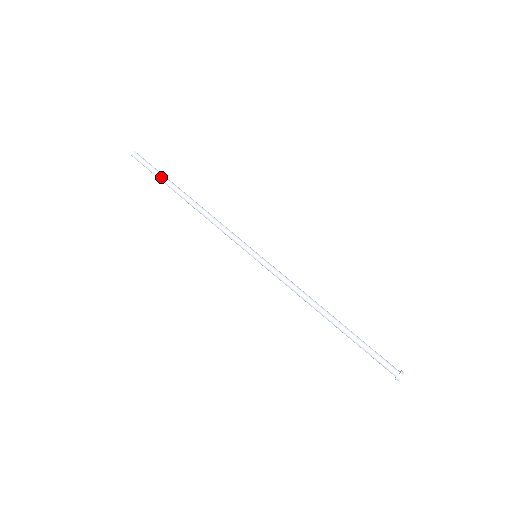
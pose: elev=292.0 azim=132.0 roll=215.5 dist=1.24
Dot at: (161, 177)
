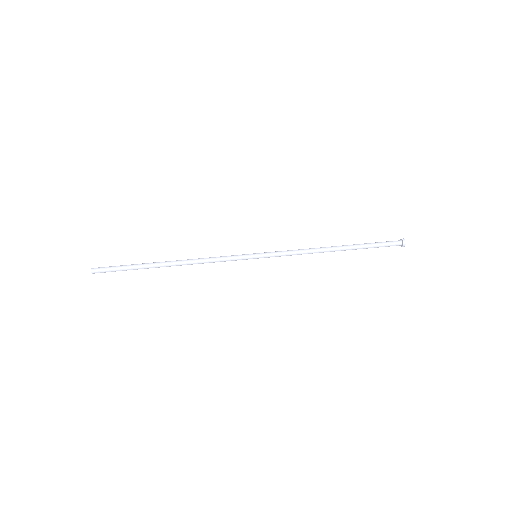
Dot at: (134, 268)
